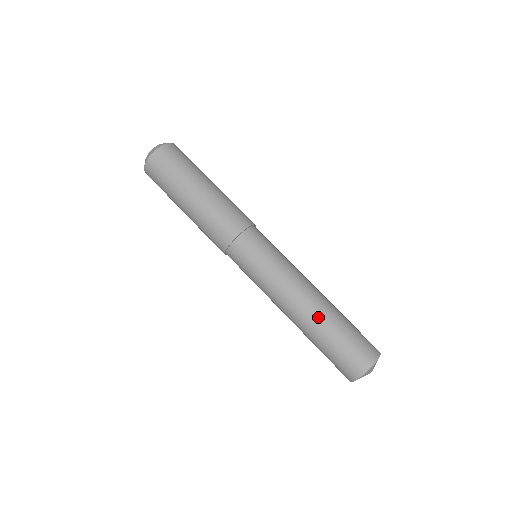
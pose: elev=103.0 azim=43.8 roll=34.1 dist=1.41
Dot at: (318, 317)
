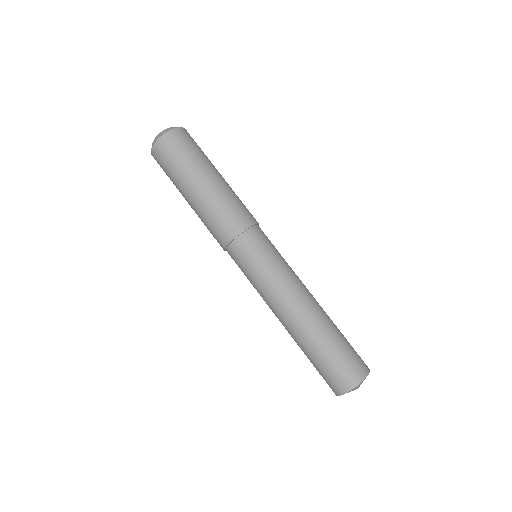
Dot at: (307, 331)
